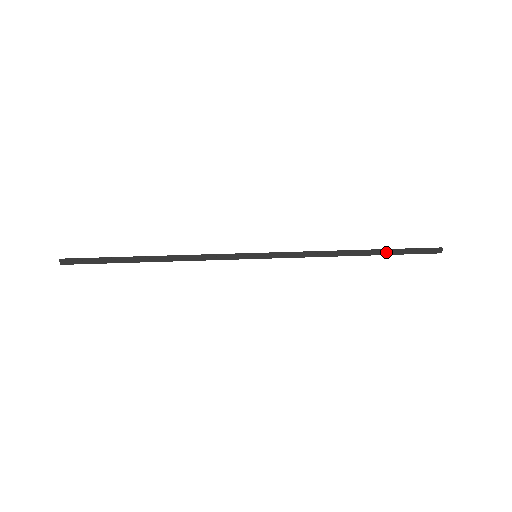
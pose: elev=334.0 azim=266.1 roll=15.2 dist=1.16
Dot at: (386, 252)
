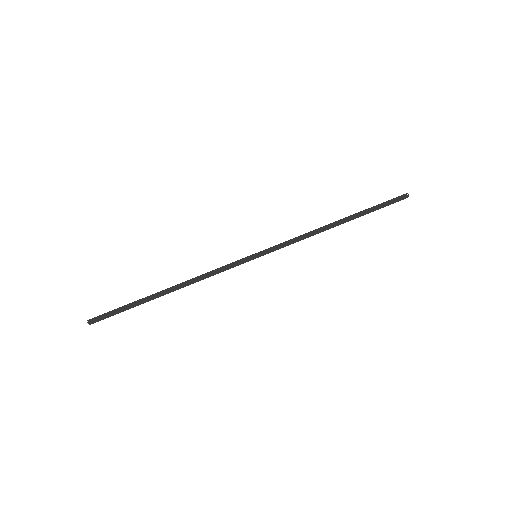
Dot at: (363, 214)
